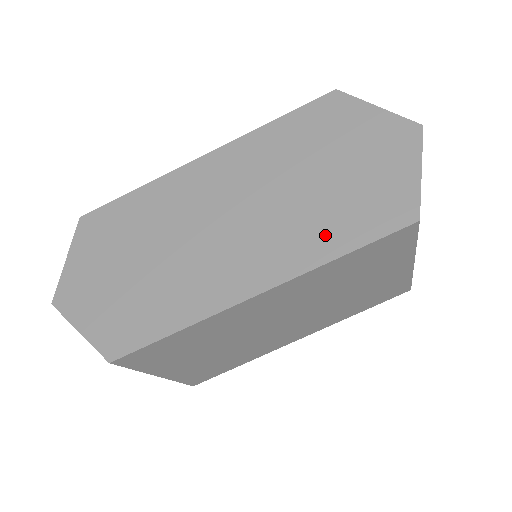
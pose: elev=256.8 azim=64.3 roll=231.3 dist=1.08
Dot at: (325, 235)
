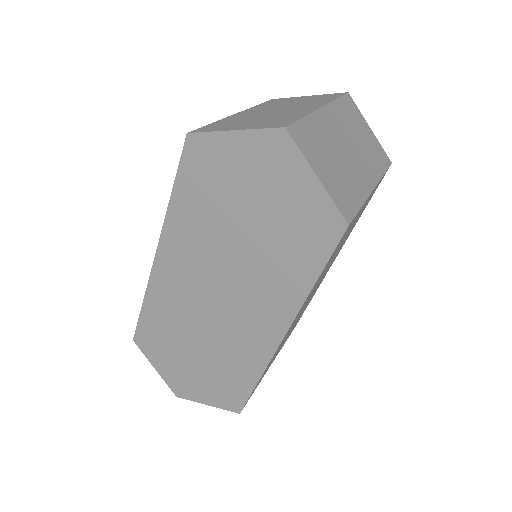
Dot at: (290, 274)
